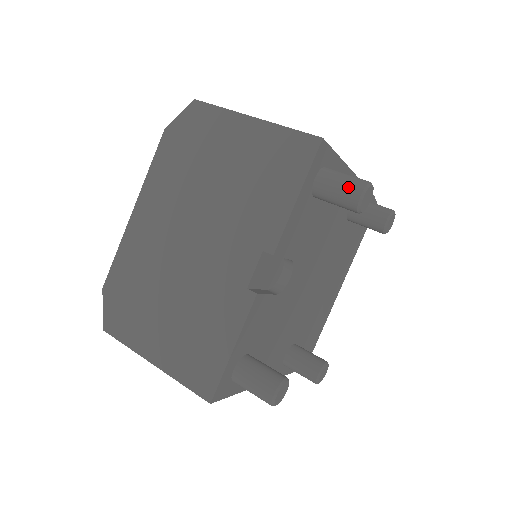
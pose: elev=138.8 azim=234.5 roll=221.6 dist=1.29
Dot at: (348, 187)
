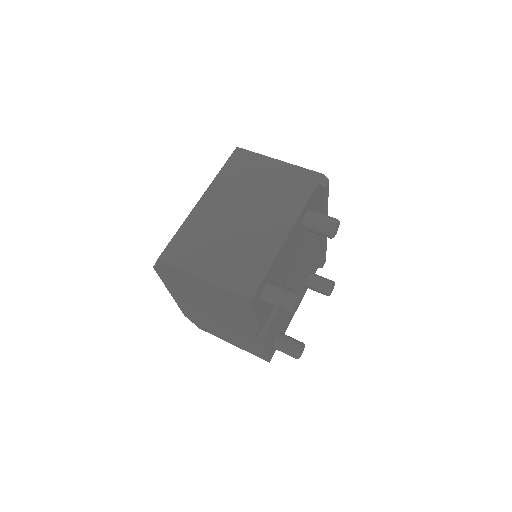
Dot at: (282, 308)
